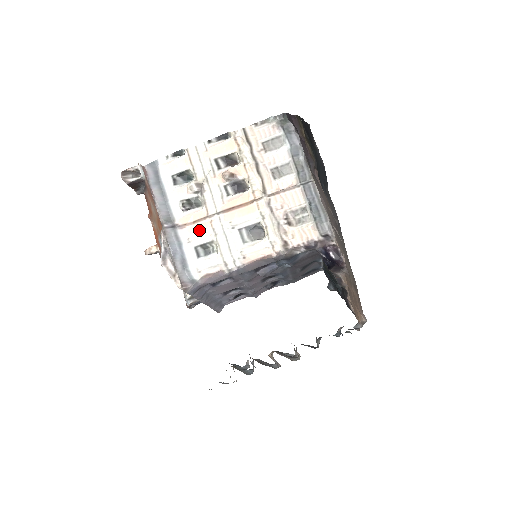
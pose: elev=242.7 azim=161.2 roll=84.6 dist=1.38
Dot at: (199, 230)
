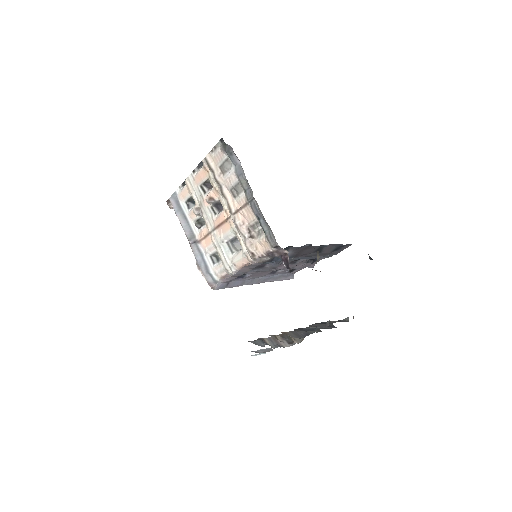
Dot at: (208, 243)
